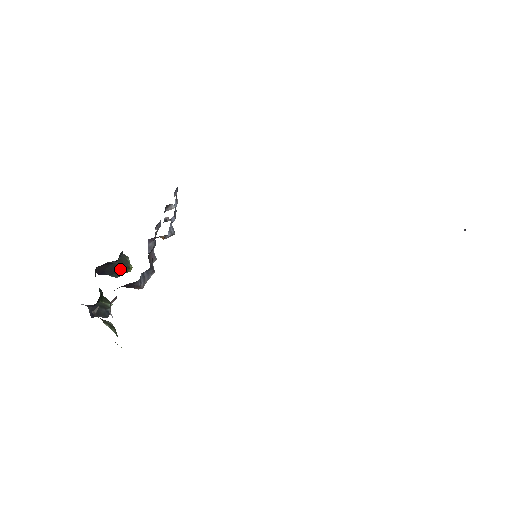
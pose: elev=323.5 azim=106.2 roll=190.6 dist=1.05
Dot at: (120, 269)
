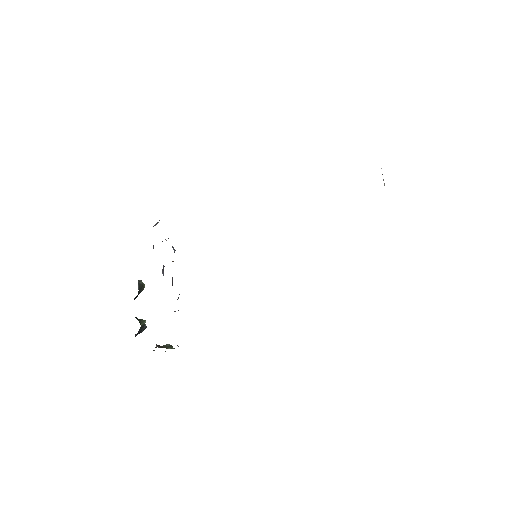
Dot at: occluded
